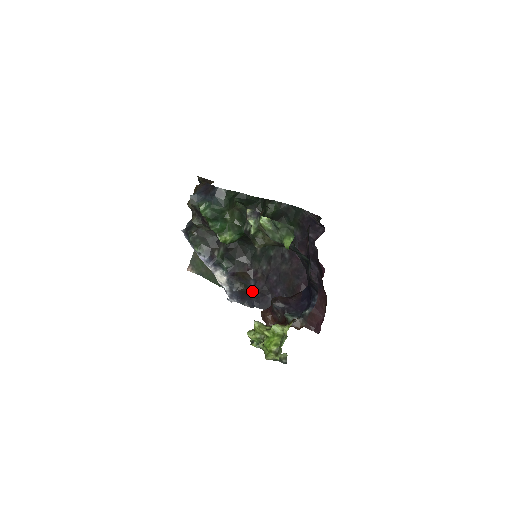
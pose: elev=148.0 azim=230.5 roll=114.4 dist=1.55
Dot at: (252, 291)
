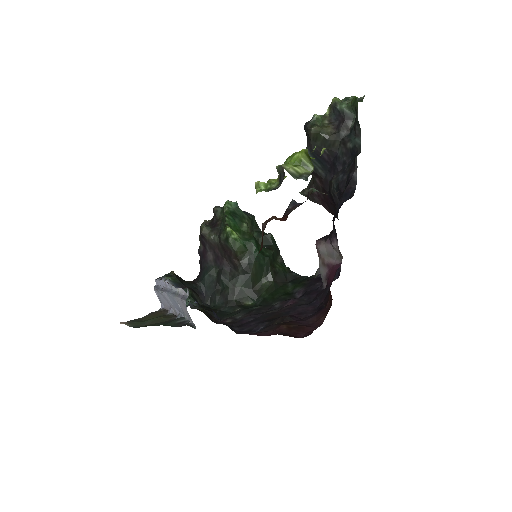
Dot at: occluded
